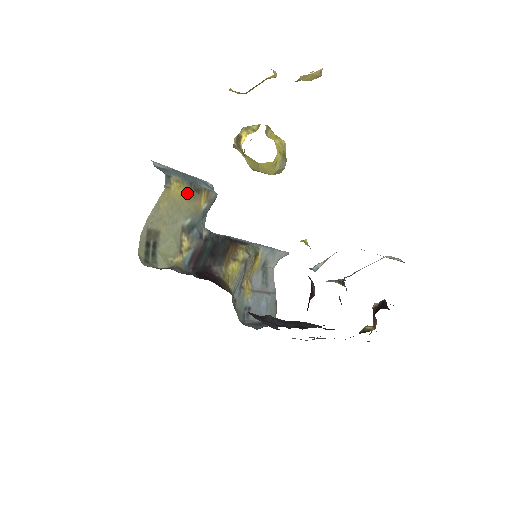
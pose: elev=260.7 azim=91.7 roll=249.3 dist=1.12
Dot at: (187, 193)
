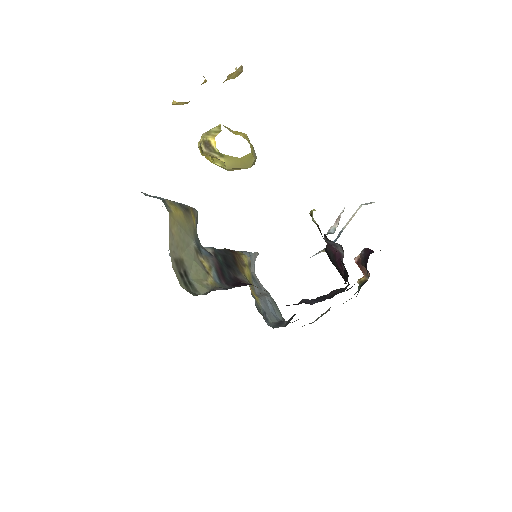
Dot at: (183, 214)
